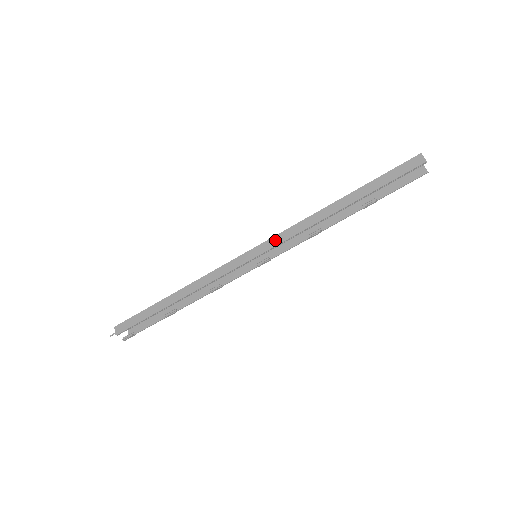
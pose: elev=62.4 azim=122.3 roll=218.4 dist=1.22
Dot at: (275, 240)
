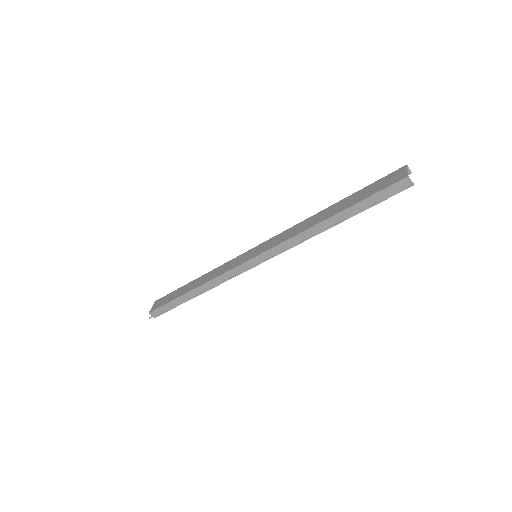
Dot at: (273, 252)
